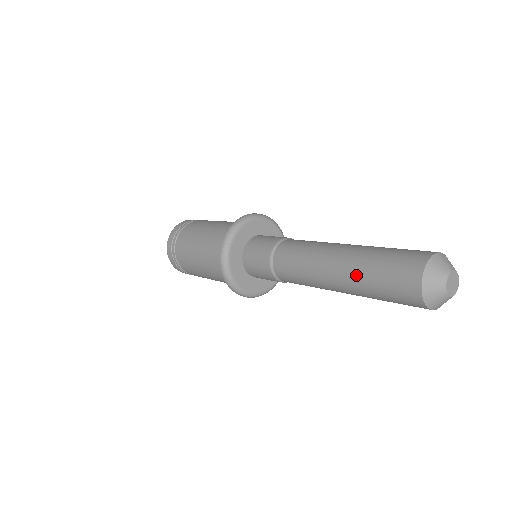
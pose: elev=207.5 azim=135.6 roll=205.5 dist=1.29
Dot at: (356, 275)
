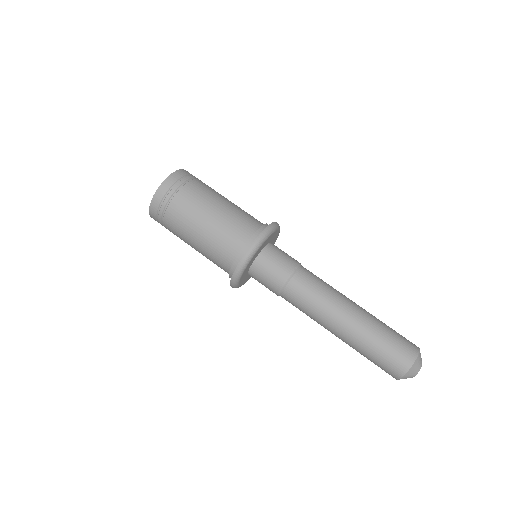
Dot at: (356, 346)
